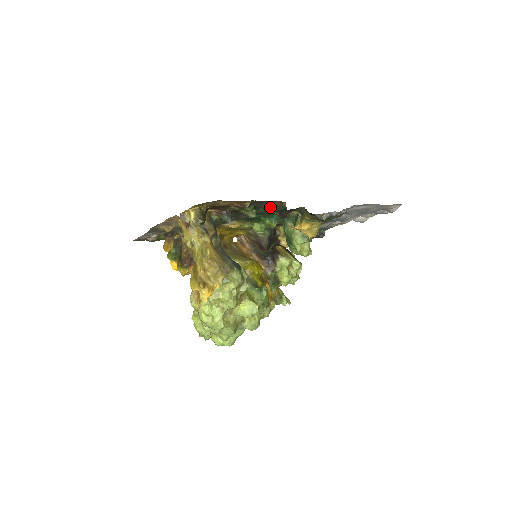
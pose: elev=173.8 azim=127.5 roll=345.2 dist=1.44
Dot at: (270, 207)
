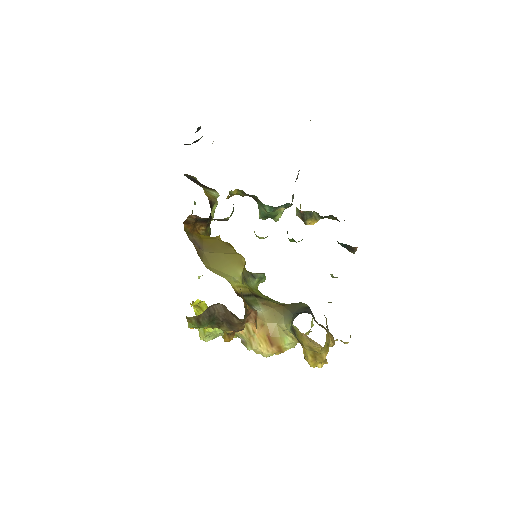
Dot at: occluded
